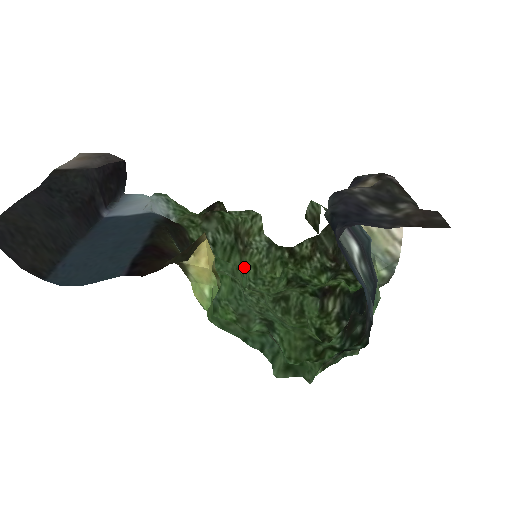
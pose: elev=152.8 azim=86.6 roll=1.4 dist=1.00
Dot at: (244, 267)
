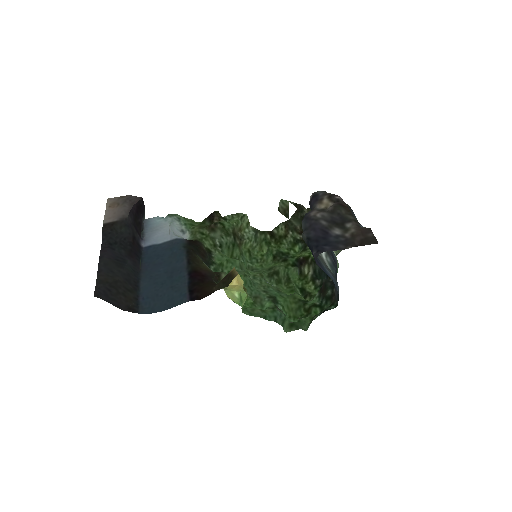
Dot at: (242, 254)
